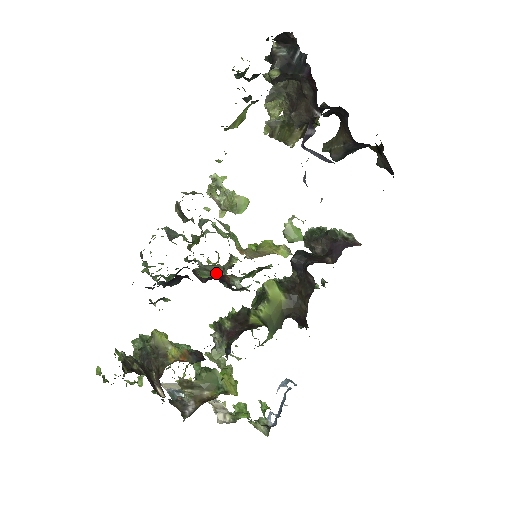
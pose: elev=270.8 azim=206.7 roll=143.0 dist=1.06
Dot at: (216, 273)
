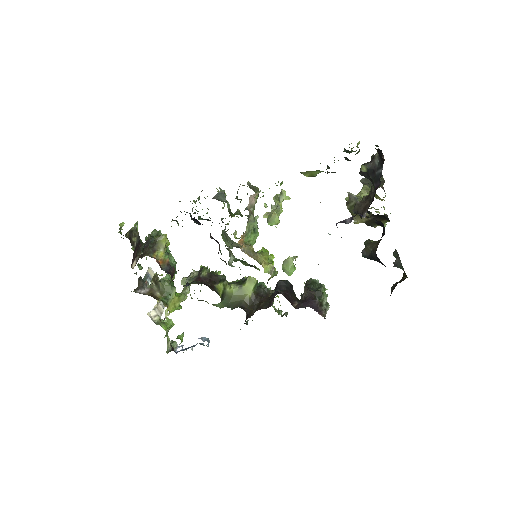
Dot at: (228, 242)
